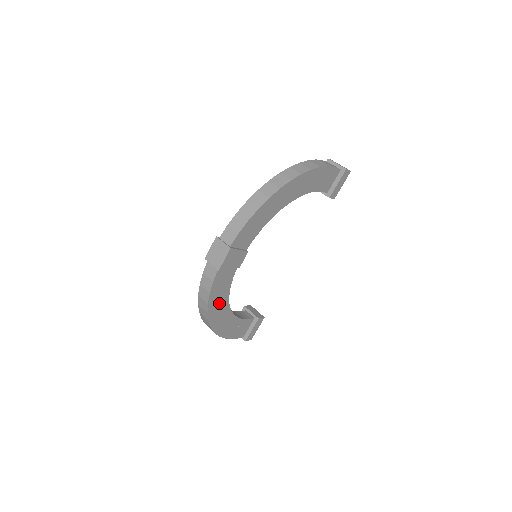
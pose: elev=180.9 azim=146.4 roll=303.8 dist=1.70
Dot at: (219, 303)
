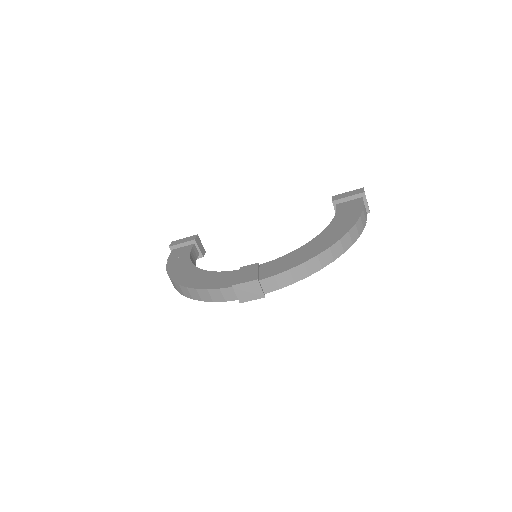
Dot at: occluded
